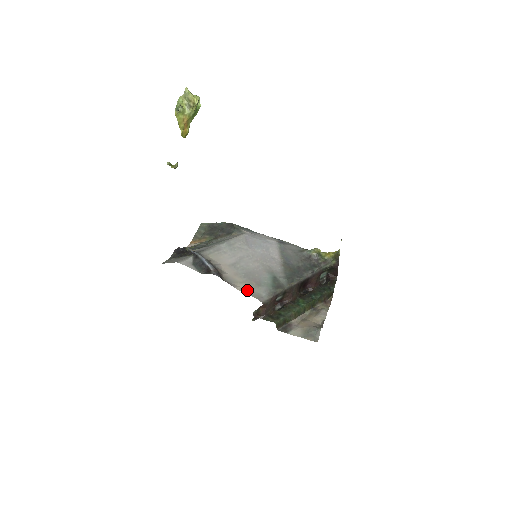
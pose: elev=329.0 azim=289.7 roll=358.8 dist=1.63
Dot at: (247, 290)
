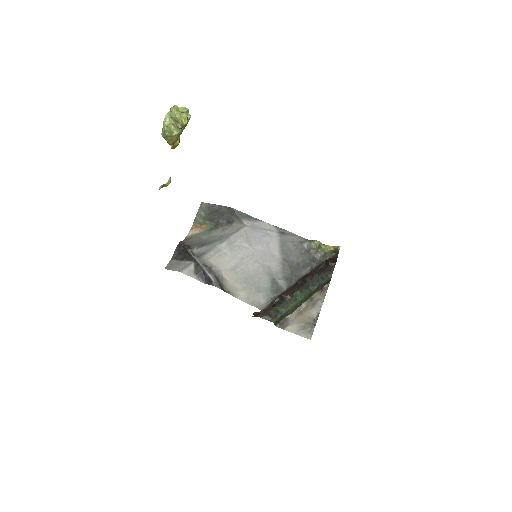
Dot at: (247, 298)
